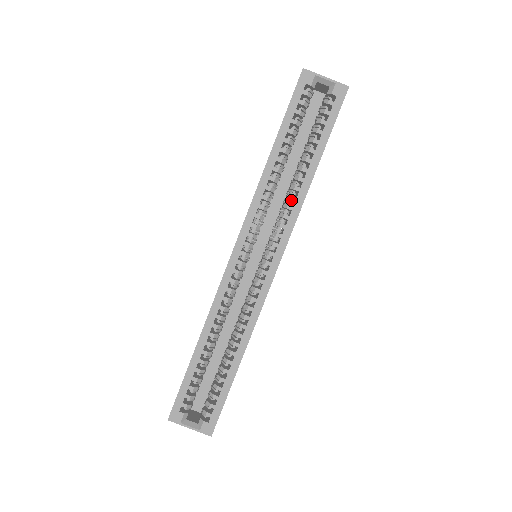
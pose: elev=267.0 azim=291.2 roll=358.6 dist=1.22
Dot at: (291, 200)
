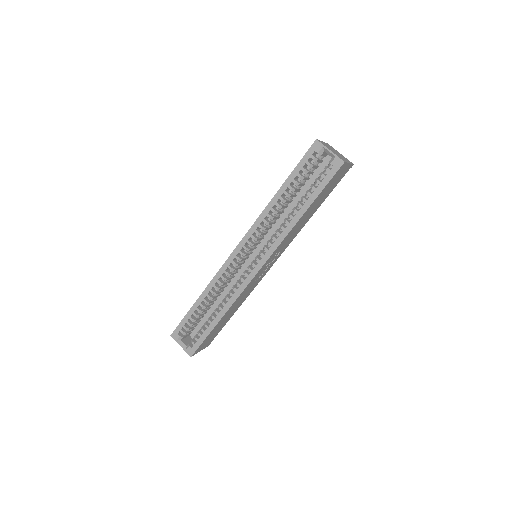
Dot at: occluded
